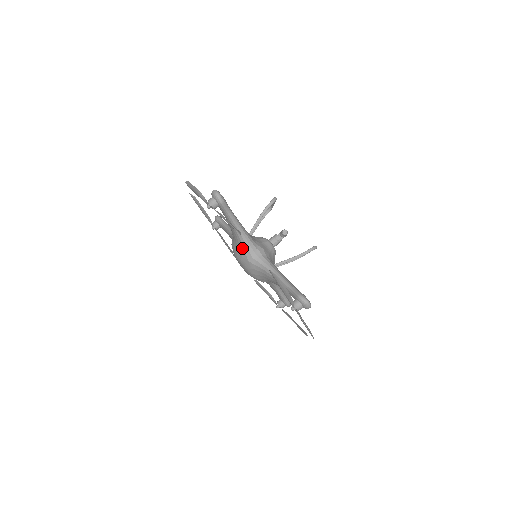
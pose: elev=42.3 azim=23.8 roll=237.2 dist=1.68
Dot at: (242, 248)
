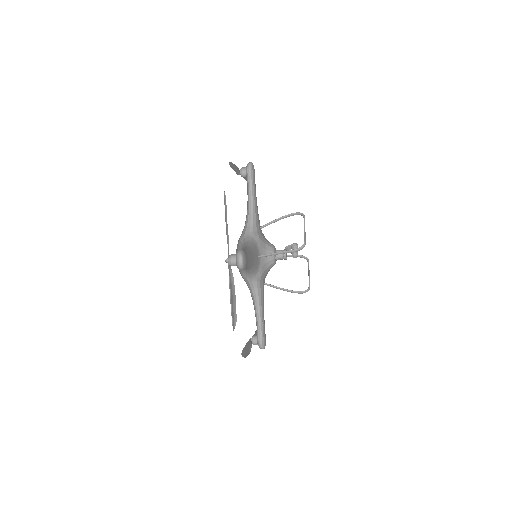
Dot at: occluded
